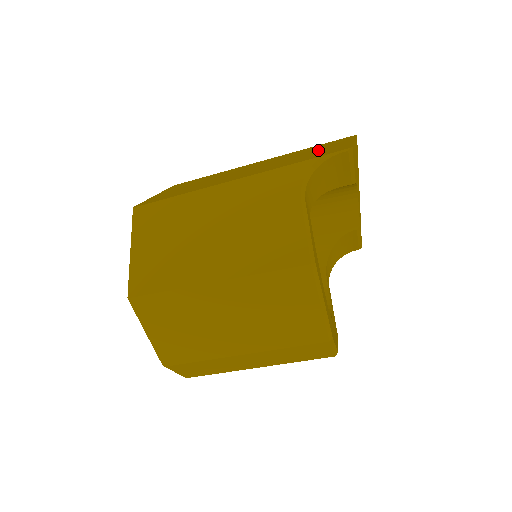
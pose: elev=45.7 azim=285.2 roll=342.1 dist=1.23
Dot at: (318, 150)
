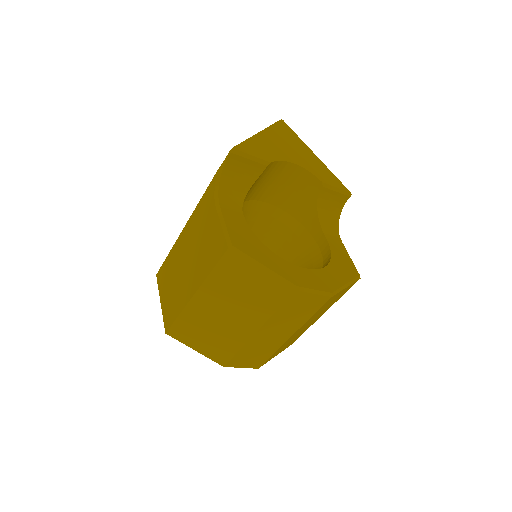
Dot at: occluded
